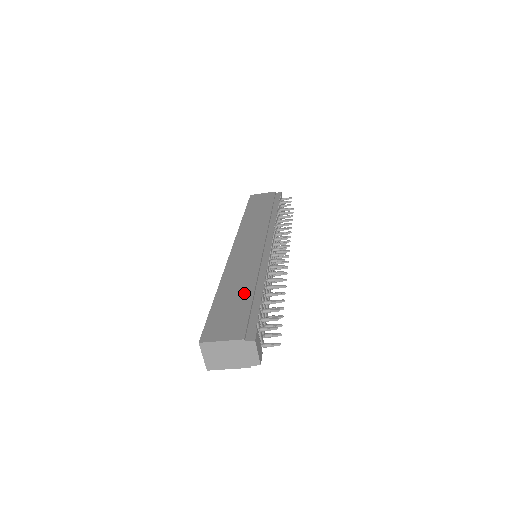
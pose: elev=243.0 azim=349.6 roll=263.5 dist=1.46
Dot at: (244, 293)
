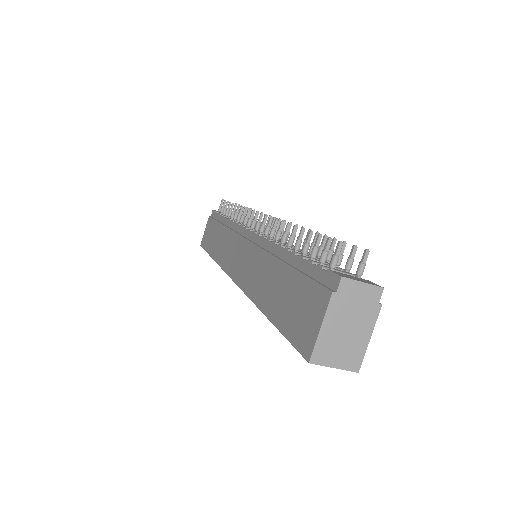
Dot at: (280, 277)
